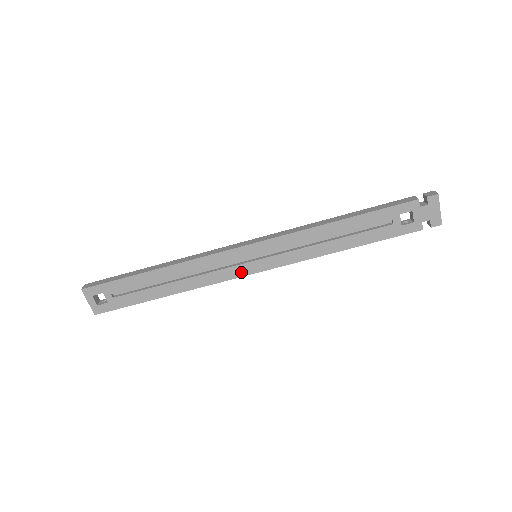
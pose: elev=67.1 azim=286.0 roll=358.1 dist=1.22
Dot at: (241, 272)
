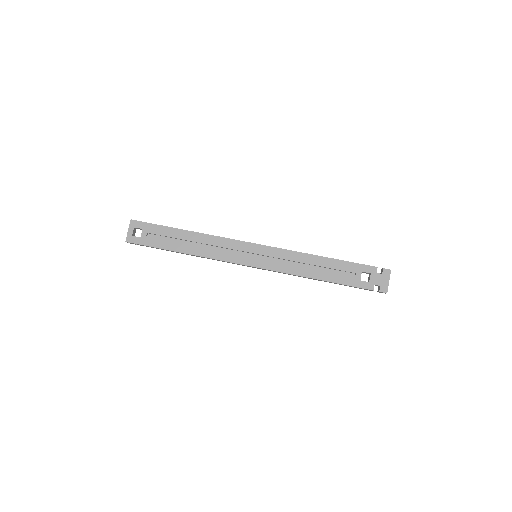
Dot at: (241, 260)
